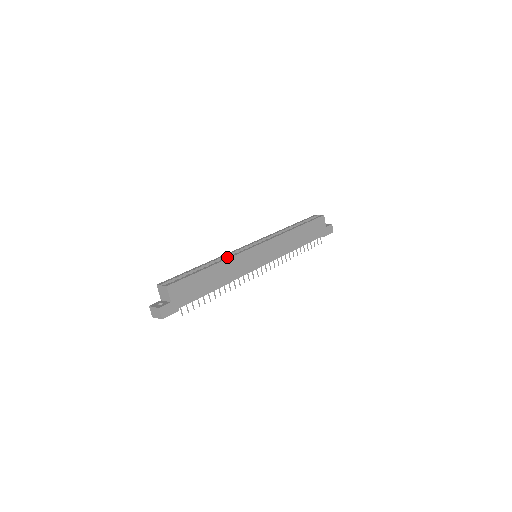
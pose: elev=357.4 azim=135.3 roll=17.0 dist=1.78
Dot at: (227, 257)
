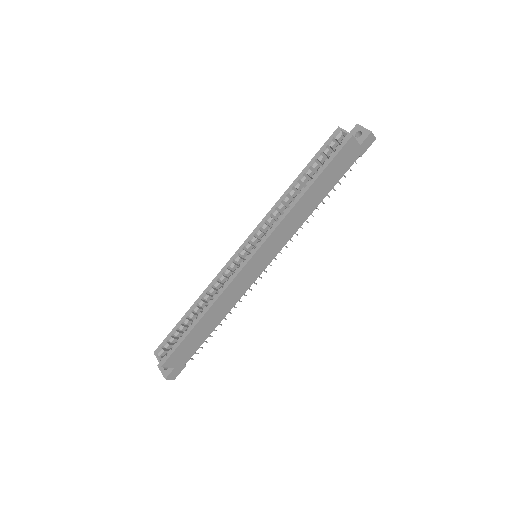
Dot at: (216, 294)
